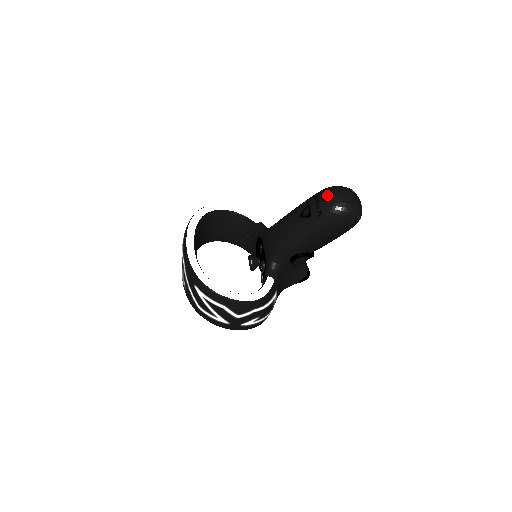
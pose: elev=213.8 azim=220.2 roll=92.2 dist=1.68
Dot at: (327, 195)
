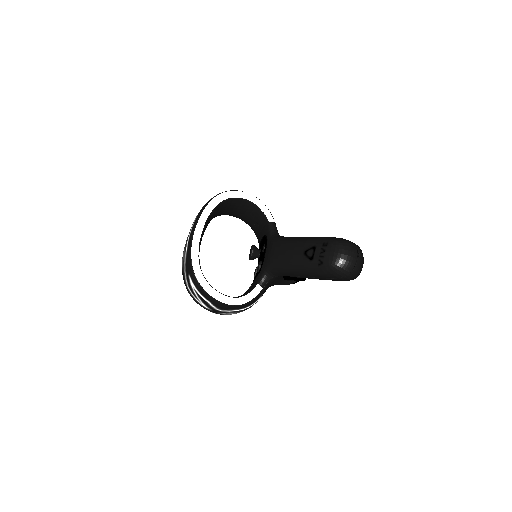
Dot at: (334, 250)
